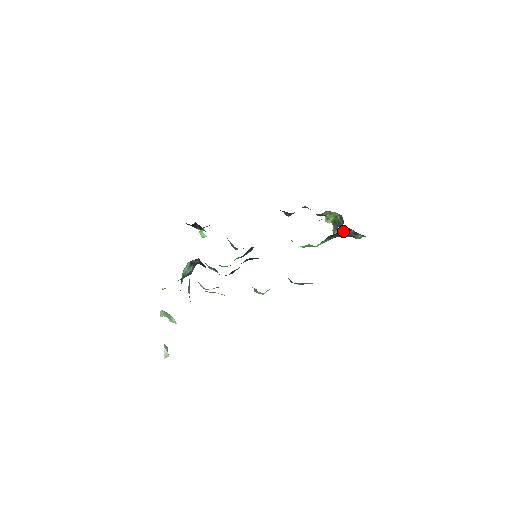
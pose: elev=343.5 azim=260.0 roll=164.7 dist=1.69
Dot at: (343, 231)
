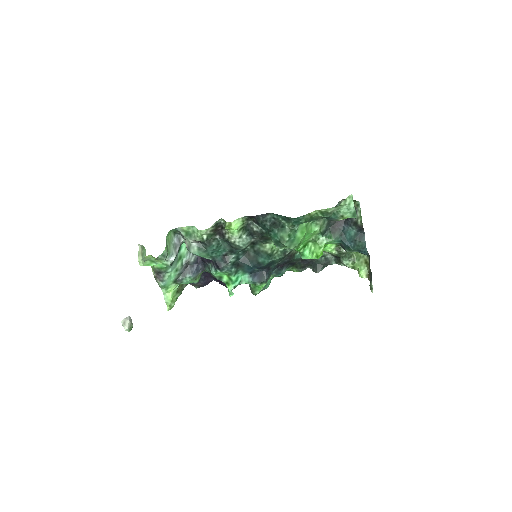
Dot at: (345, 222)
